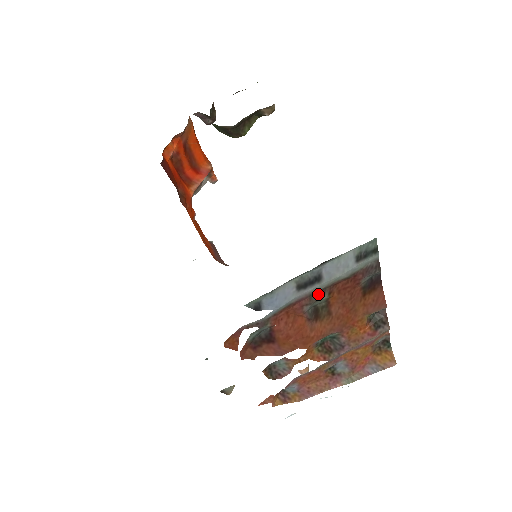
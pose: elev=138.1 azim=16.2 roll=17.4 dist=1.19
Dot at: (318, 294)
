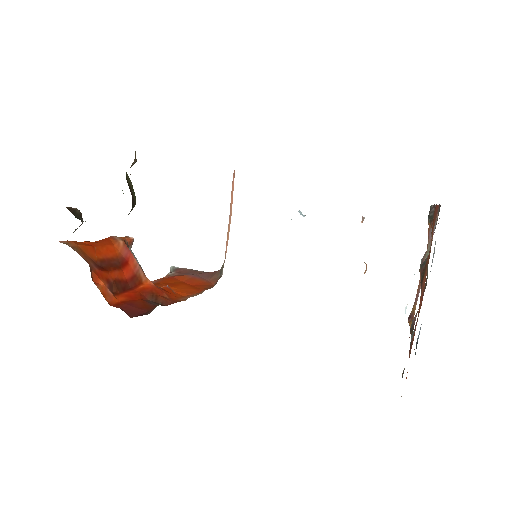
Dot at: occluded
